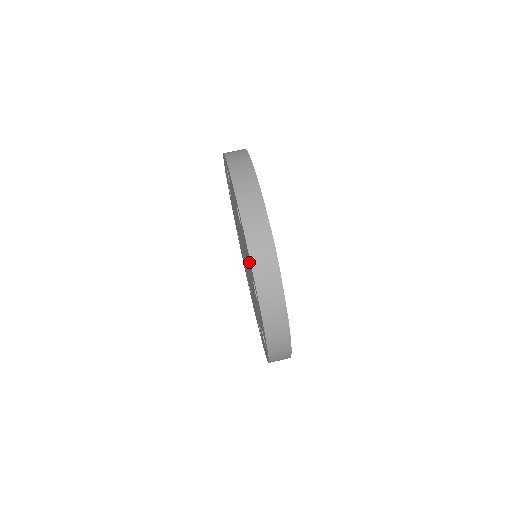
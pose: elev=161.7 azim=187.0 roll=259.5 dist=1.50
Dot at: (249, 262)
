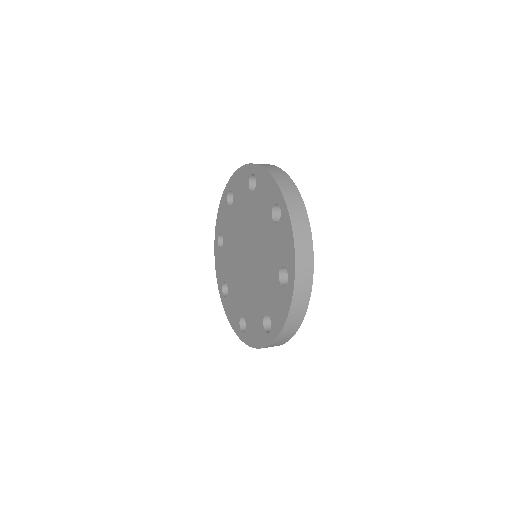
Dot at: (284, 252)
